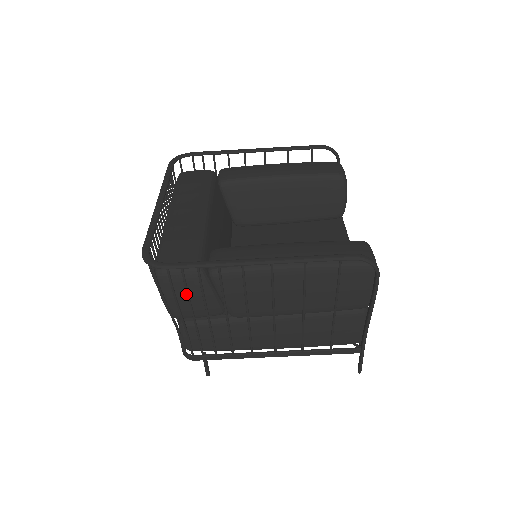
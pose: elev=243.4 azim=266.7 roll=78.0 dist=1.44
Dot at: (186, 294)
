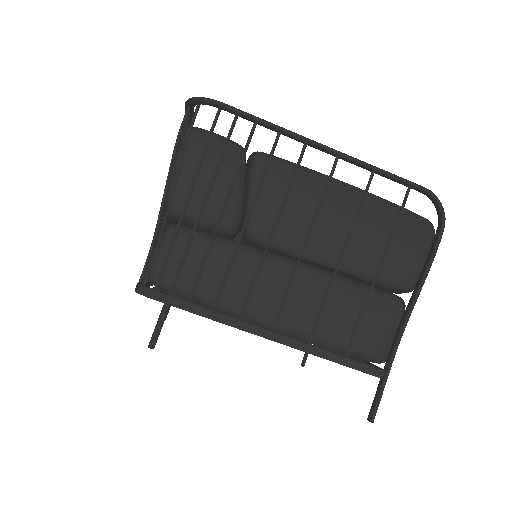
Dot at: (211, 171)
